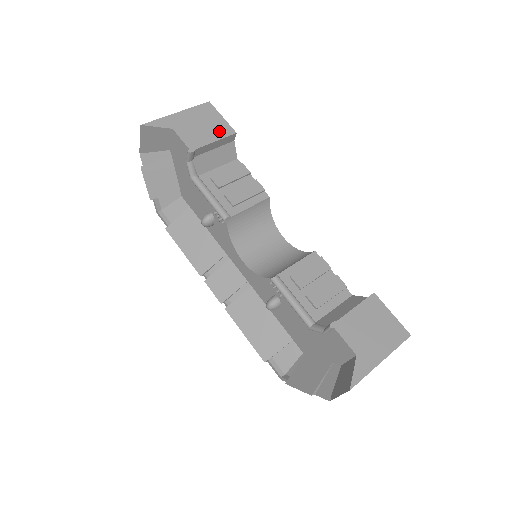
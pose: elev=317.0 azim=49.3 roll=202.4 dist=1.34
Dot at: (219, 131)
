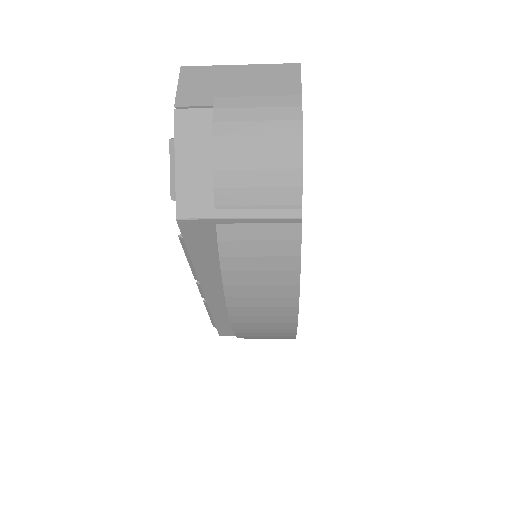
Dot at: occluded
